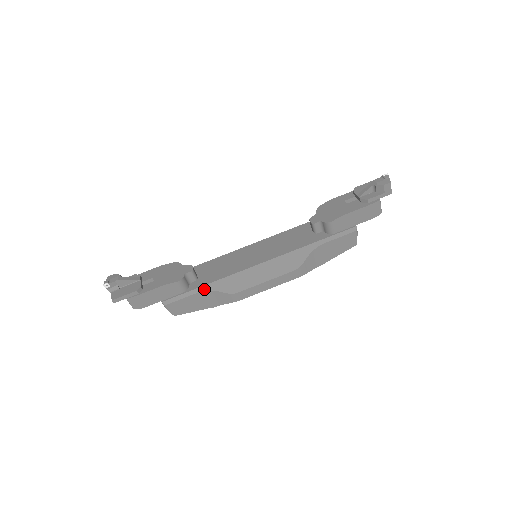
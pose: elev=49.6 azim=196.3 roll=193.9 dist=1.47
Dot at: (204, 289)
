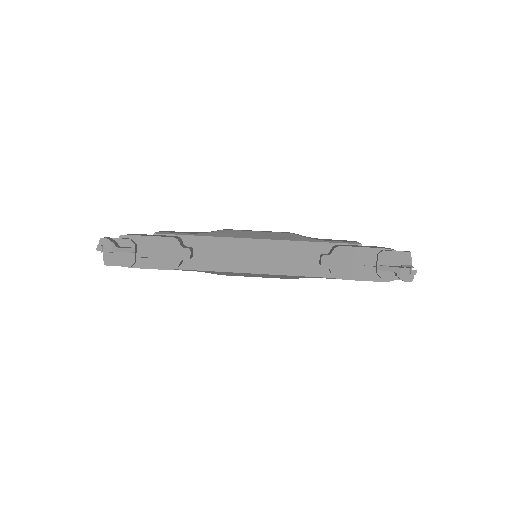
Dot at: occluded
